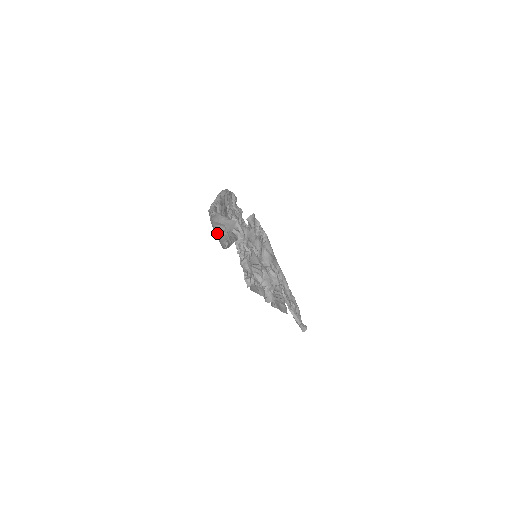
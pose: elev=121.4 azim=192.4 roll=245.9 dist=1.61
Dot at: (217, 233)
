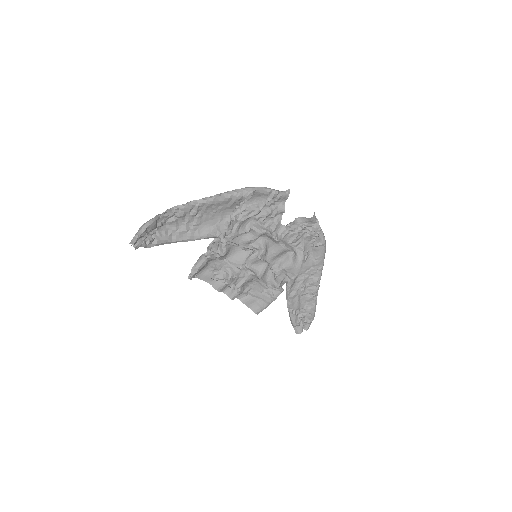
Dot at: (151, 231)
